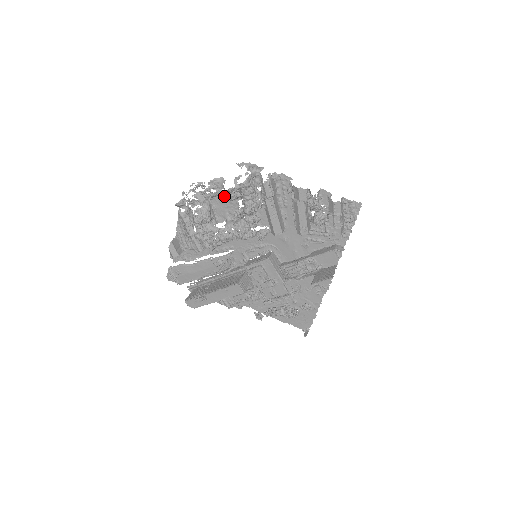
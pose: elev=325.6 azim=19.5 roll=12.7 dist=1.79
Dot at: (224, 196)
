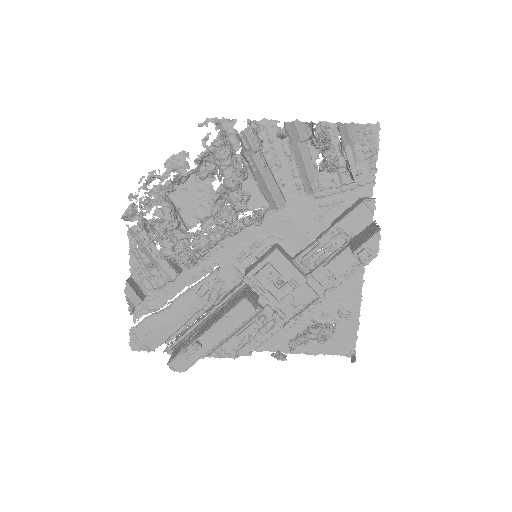
Dot at: (190, 184)
